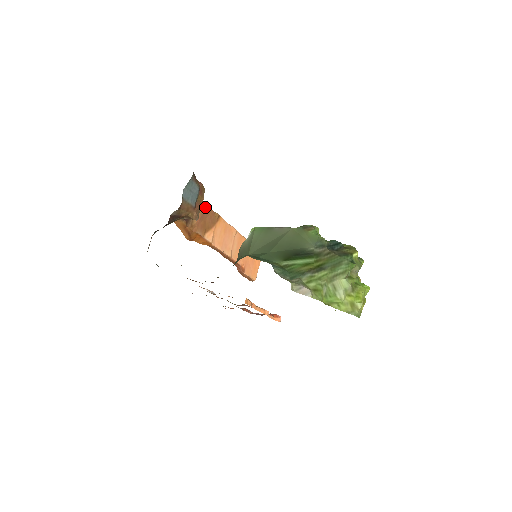
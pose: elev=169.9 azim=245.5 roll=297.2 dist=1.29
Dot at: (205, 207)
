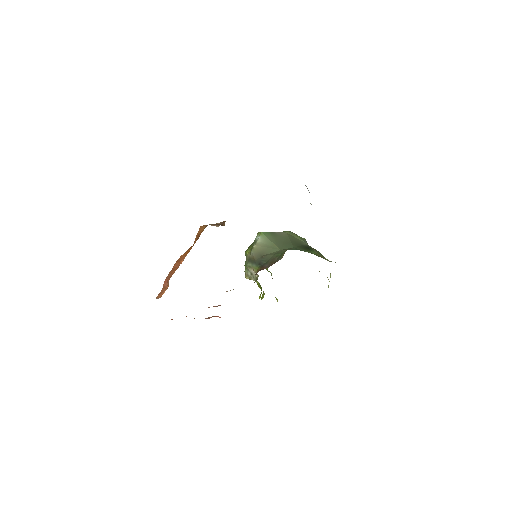
Dot at: occluded
